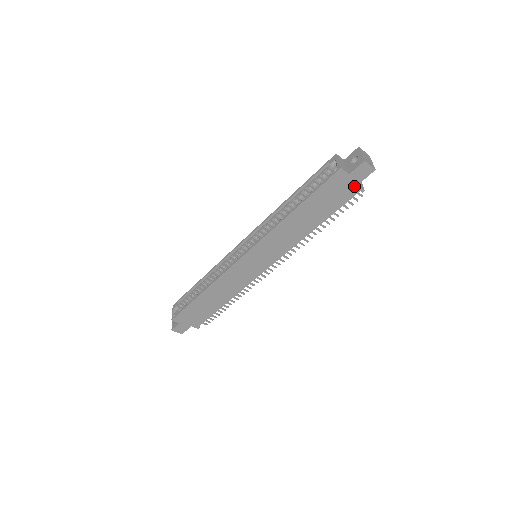
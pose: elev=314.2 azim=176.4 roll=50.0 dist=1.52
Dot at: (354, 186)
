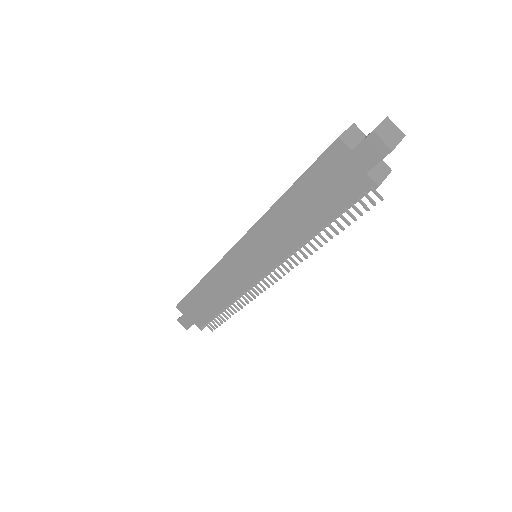
Dot at: (362, 174)
